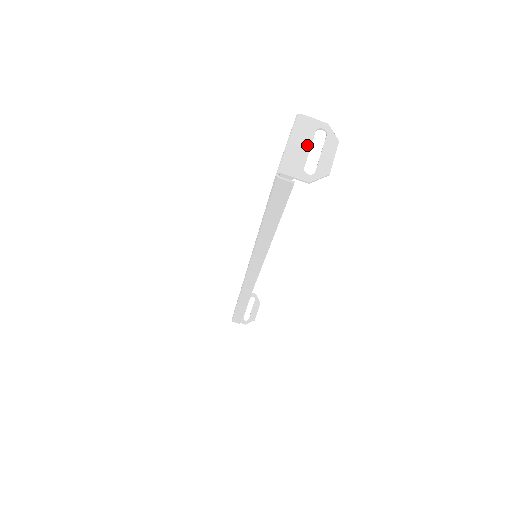
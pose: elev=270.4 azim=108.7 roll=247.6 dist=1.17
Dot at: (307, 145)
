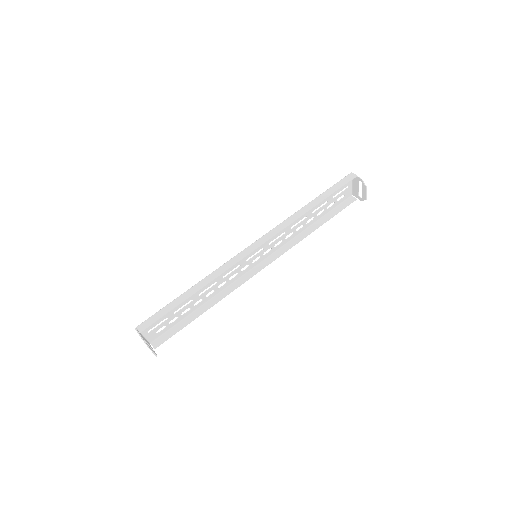
Dot at: (358, 188)
